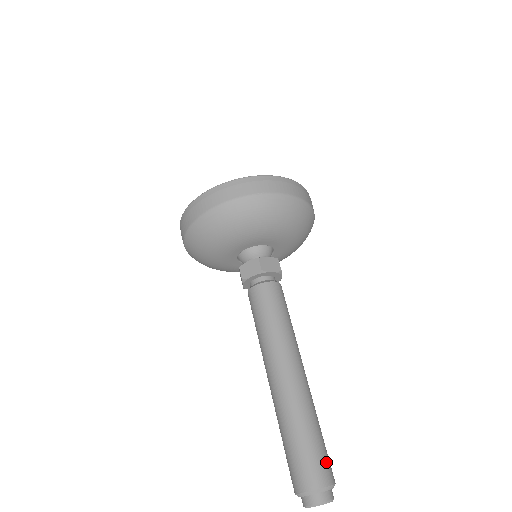
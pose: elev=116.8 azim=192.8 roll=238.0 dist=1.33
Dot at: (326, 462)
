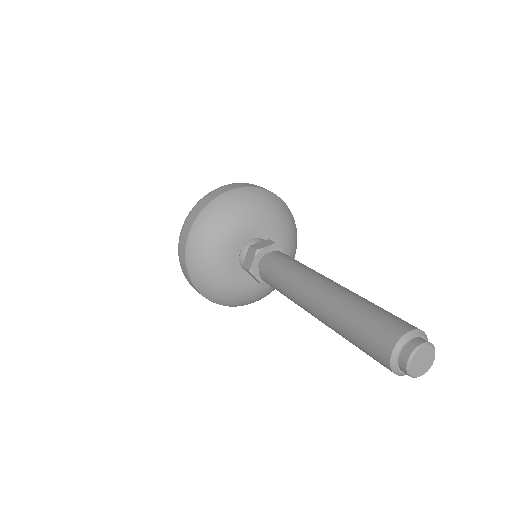
Dot at: occluded
